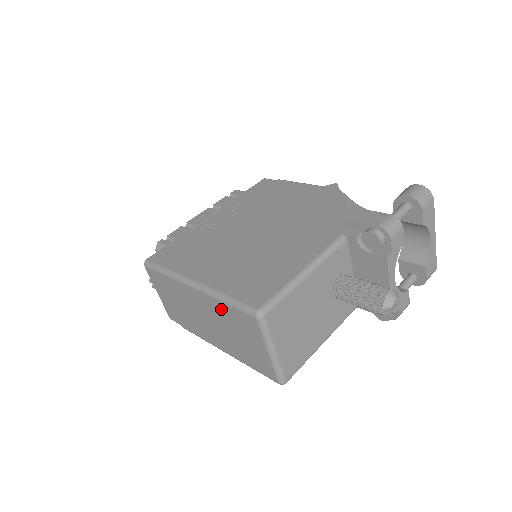
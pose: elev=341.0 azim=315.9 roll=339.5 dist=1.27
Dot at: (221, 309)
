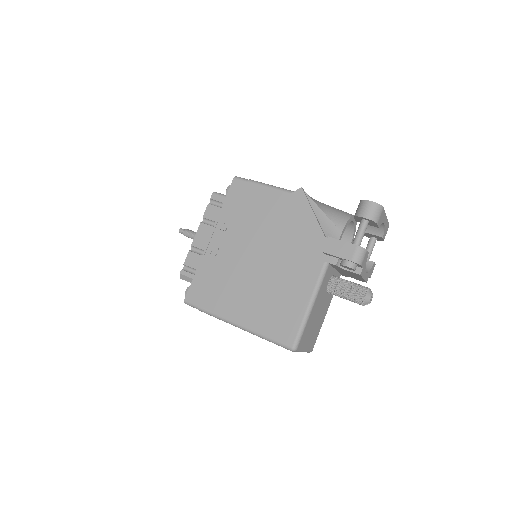
Dot at: occluded
